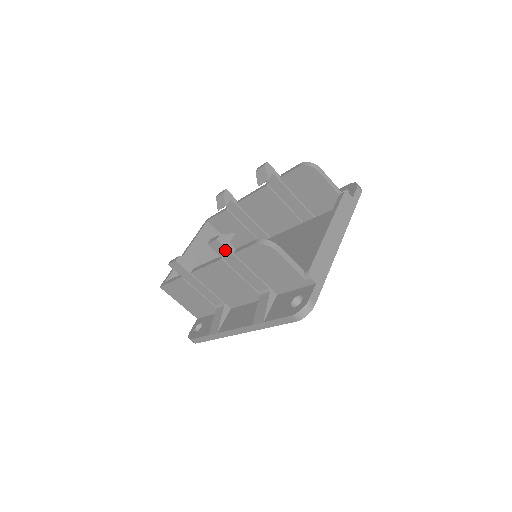
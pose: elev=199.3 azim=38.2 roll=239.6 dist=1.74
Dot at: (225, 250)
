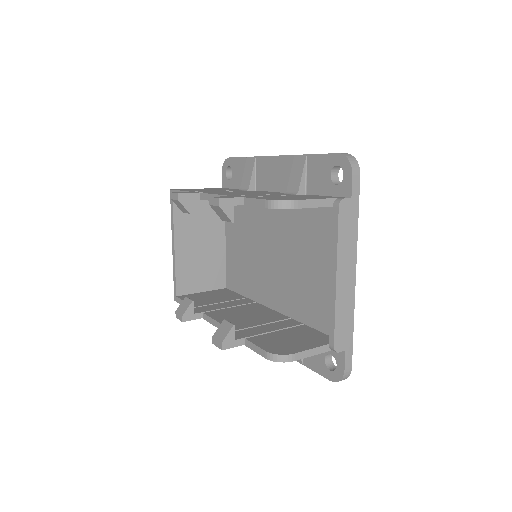
Dot at: (234, 345)
